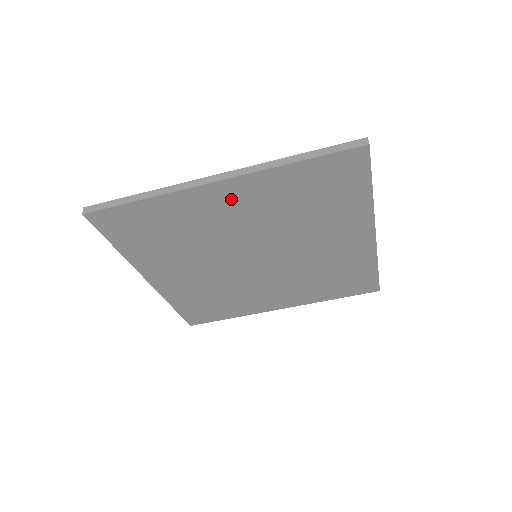
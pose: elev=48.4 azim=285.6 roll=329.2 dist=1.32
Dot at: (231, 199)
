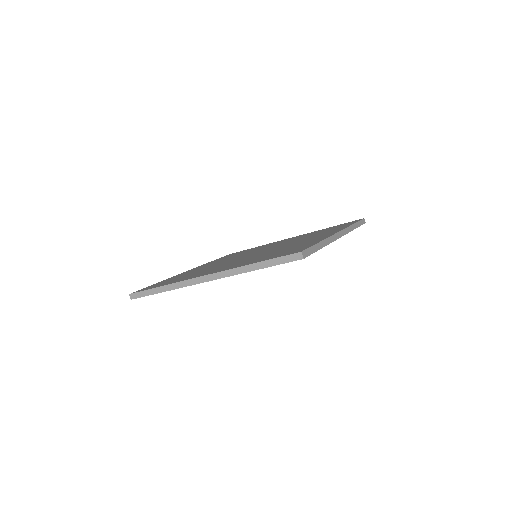
Dot at: occluded
